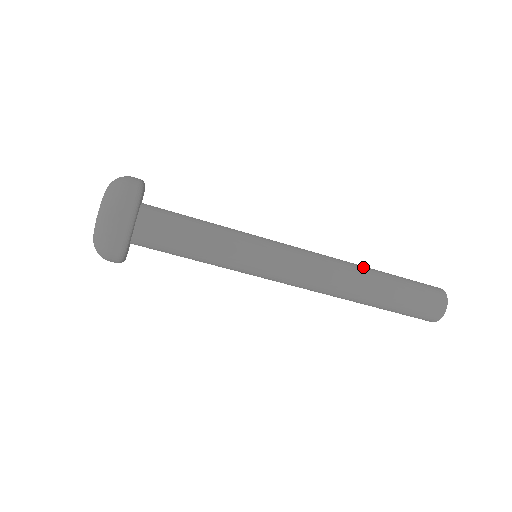
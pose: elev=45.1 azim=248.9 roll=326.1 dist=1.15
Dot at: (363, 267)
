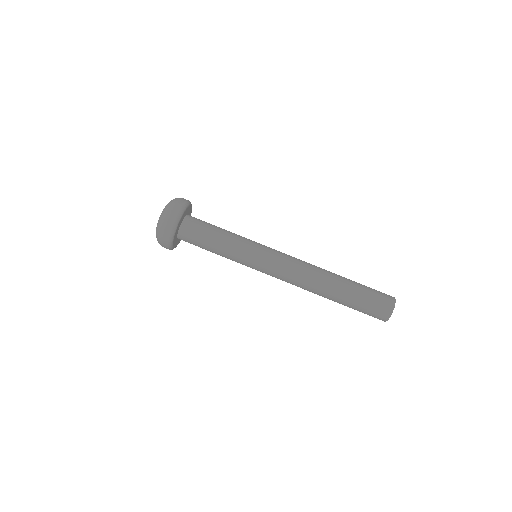
Dot at: occluded
